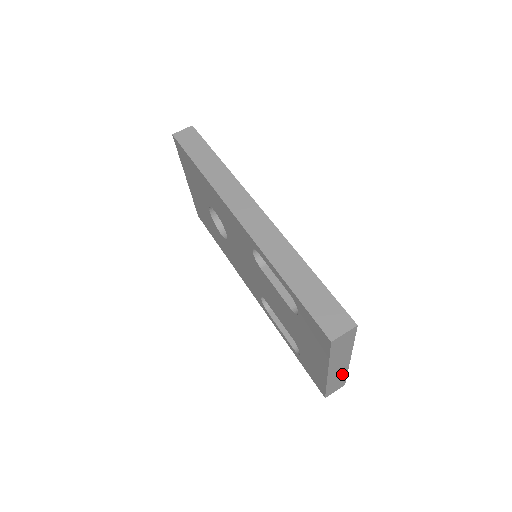
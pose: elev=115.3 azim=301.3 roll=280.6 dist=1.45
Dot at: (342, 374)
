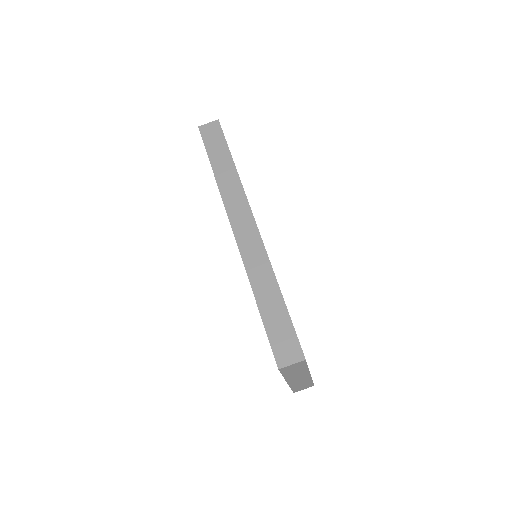
Dot at: (306, 381)
